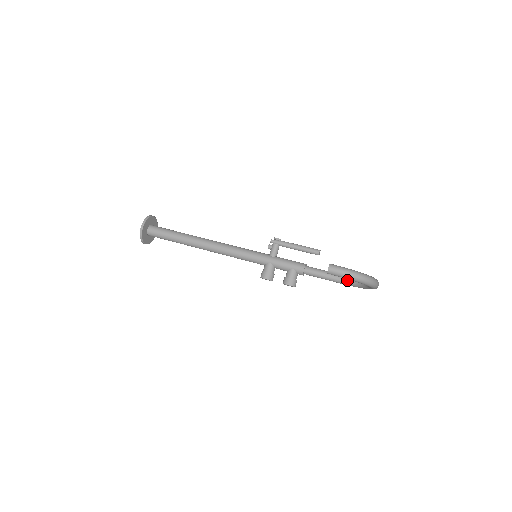
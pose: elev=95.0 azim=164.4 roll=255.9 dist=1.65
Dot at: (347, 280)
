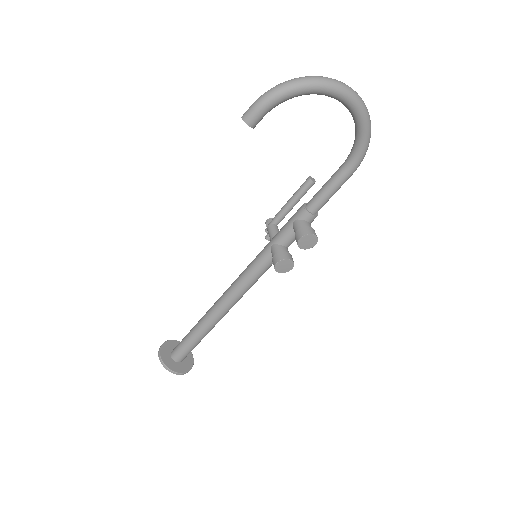
Dot at: (350, 154)
